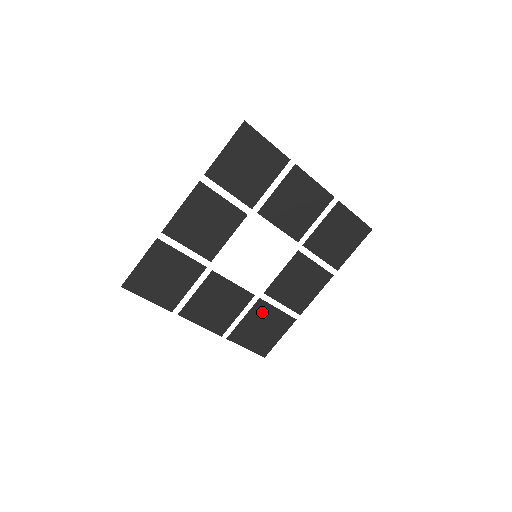
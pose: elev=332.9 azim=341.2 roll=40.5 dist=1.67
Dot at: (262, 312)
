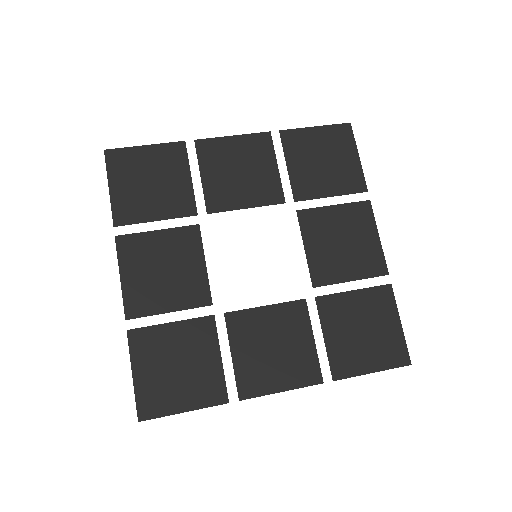
Dot at: (200, 339)
